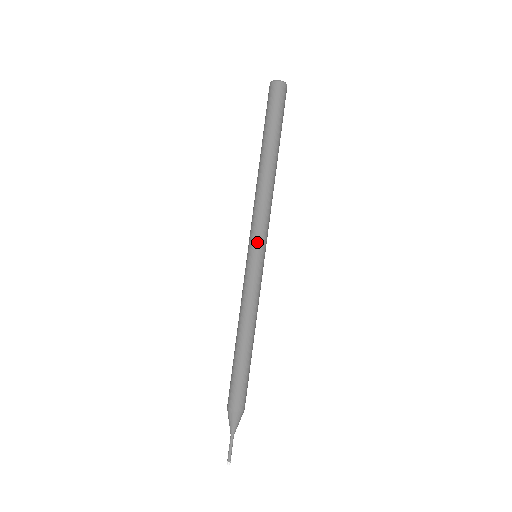
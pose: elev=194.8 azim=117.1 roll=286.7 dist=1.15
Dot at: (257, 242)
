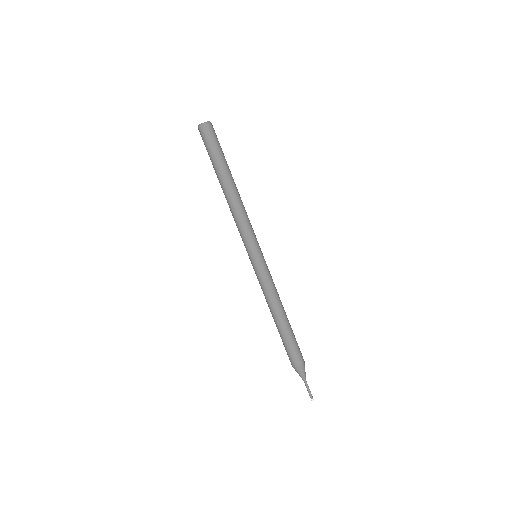
Dot at: (253, 247)
